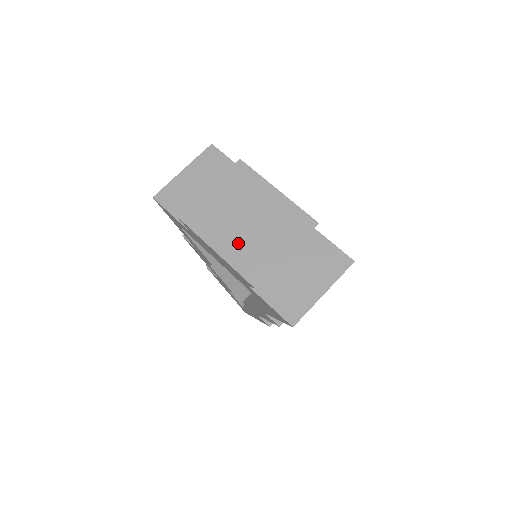
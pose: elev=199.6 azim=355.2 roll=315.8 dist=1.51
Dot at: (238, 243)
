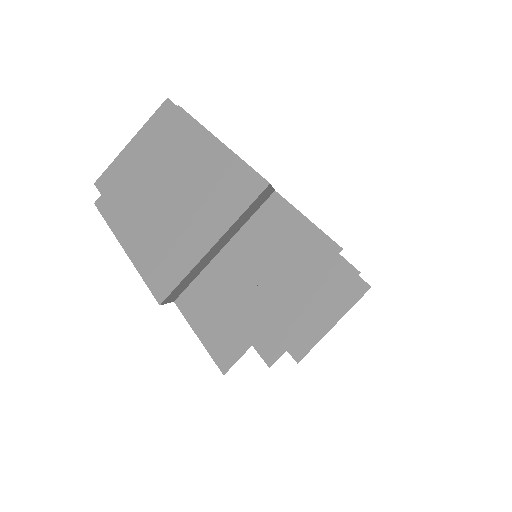
Dot at: (152, 232)
